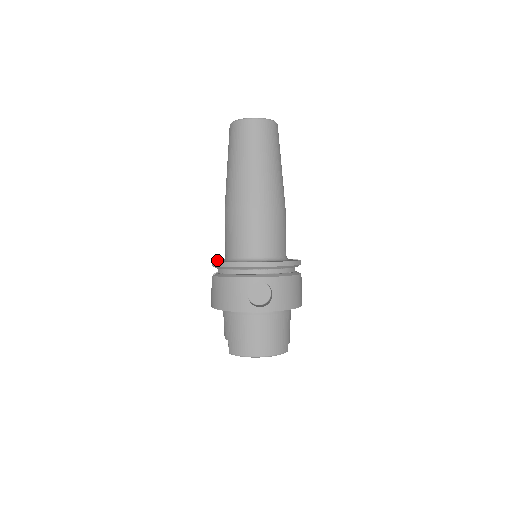
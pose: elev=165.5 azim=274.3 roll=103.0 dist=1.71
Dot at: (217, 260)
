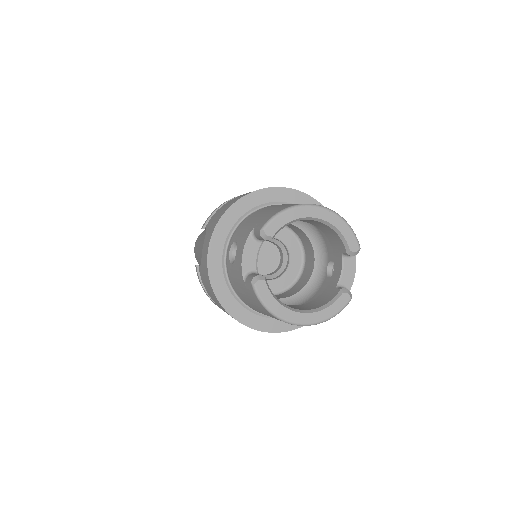
Dot at: occluded
